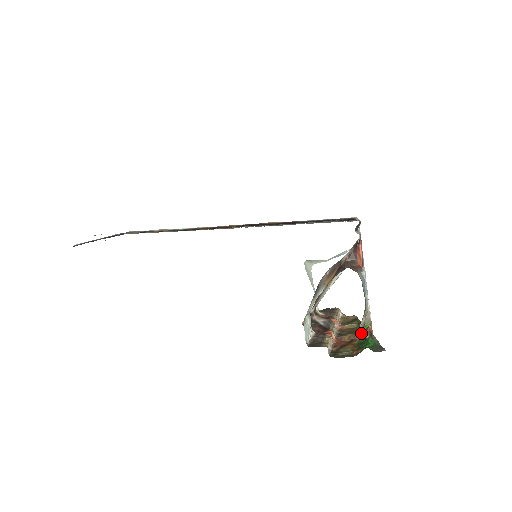
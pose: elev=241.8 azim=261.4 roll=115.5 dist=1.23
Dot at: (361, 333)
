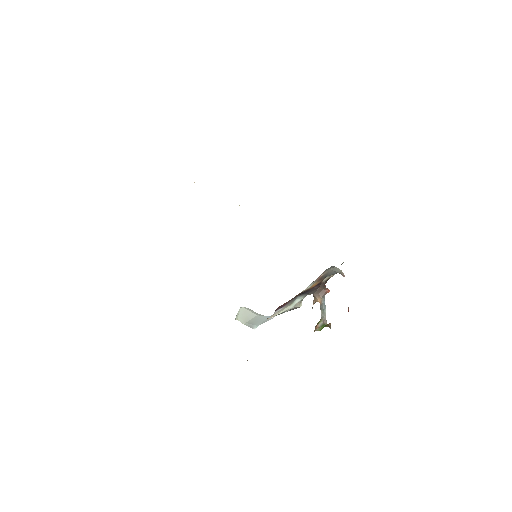
Dot at: (320, 328)
